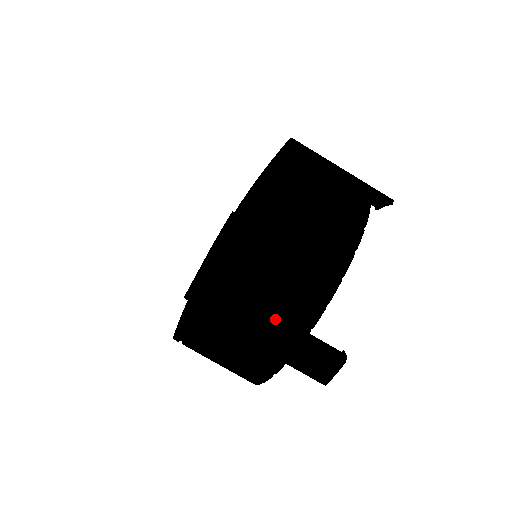
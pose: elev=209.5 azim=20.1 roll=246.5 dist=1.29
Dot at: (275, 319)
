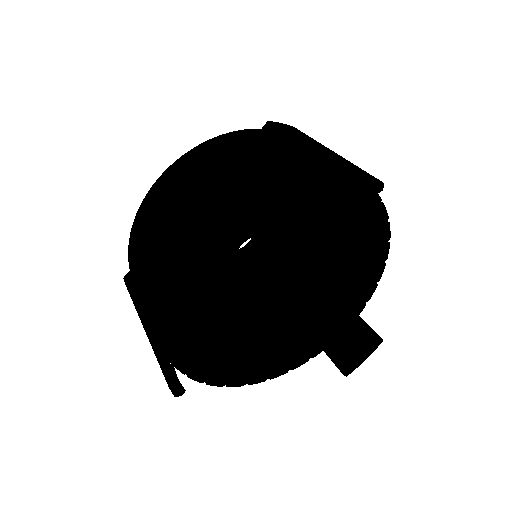
Dot at: (142, 316)
